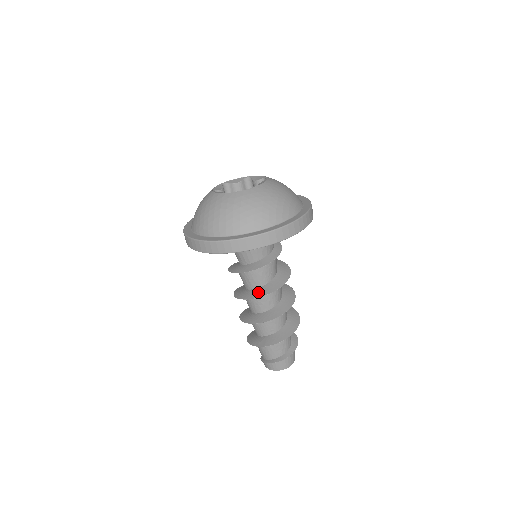
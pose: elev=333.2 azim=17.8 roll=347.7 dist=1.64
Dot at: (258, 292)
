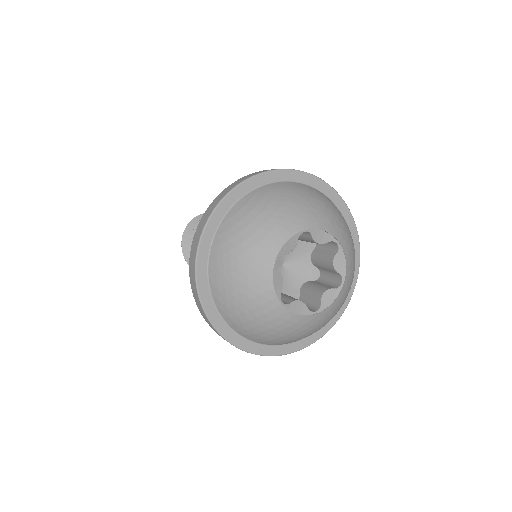
Dot at: occluded
